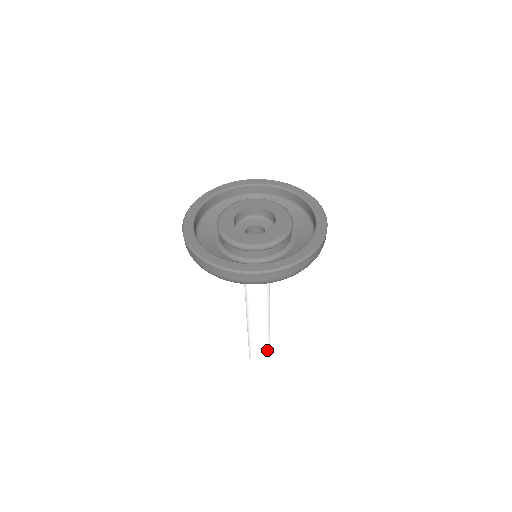
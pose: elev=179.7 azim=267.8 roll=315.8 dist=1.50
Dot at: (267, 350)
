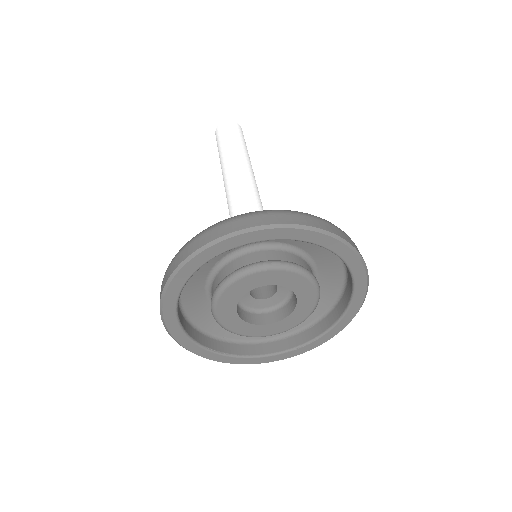
Dot at: occluded
